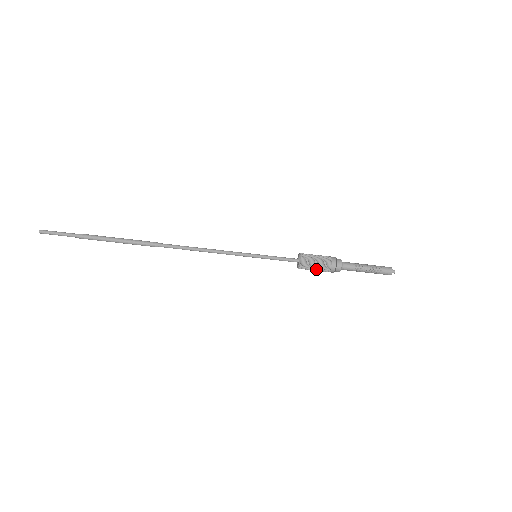
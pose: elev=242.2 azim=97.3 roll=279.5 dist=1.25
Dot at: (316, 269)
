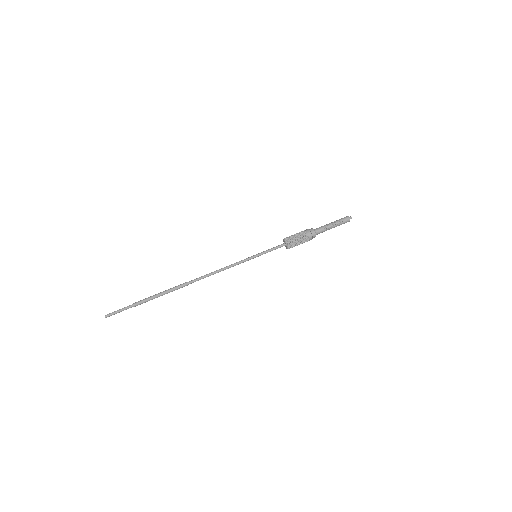
Dot at: occluded
